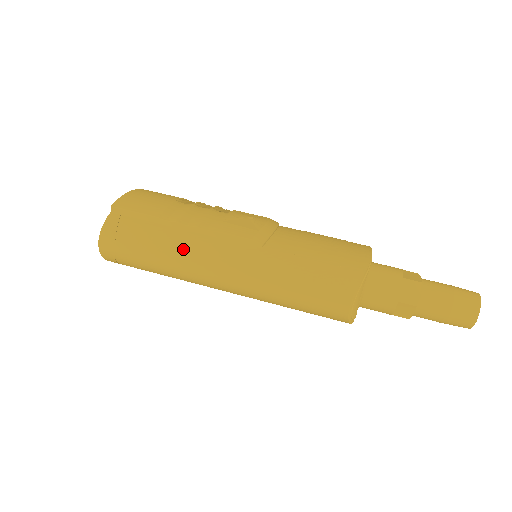
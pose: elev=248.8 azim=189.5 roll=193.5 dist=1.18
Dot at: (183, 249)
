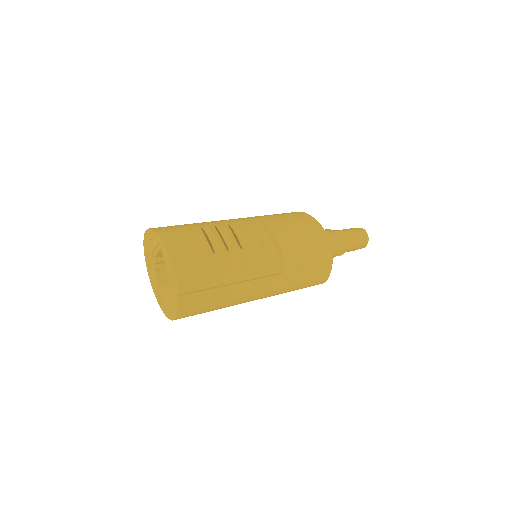
Dot at: (238, 298)
